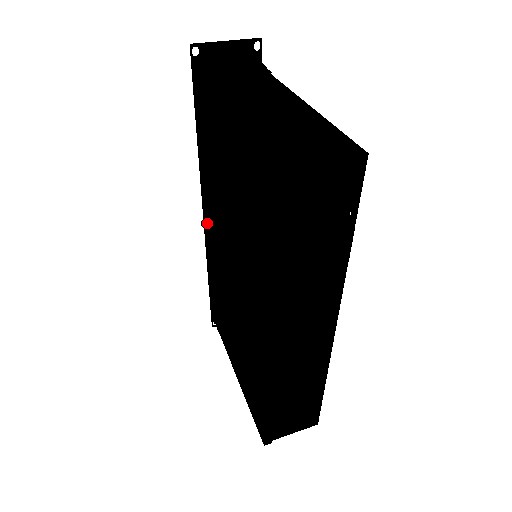
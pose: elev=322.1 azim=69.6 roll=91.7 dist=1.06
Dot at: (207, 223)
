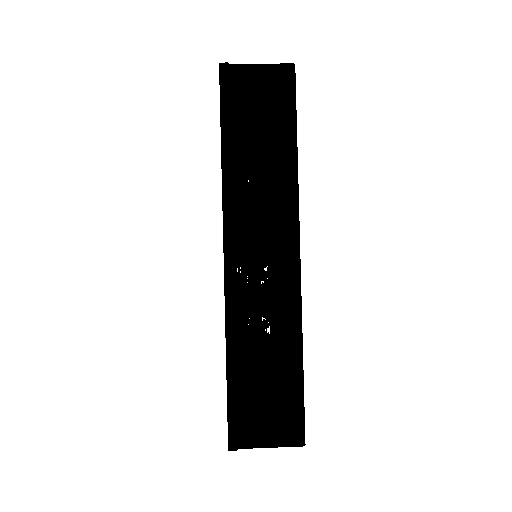
Dot at: occluded
